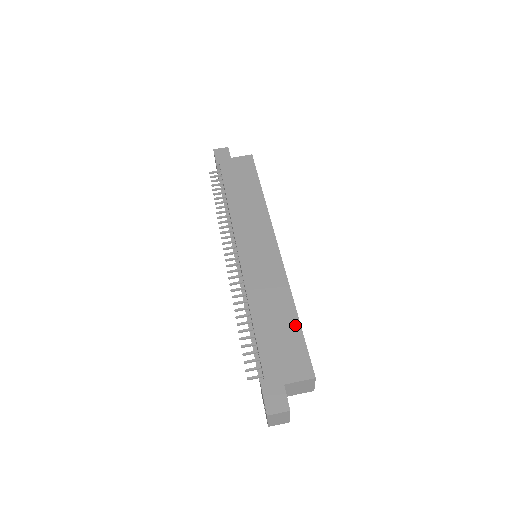
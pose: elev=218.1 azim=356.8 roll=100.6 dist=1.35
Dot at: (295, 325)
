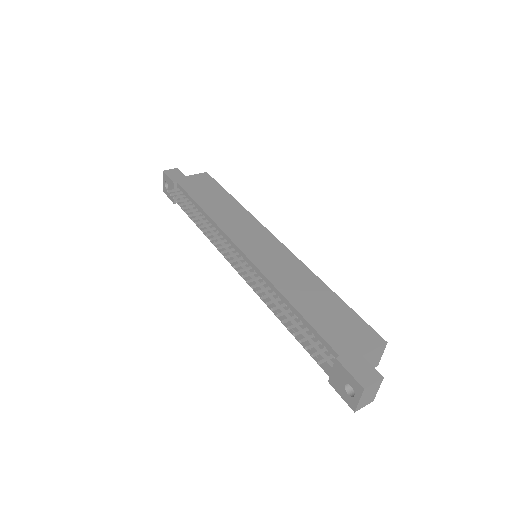
Dot at: (338, 302)
